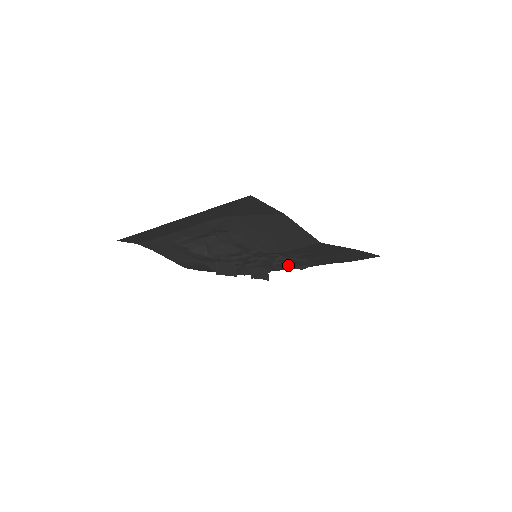
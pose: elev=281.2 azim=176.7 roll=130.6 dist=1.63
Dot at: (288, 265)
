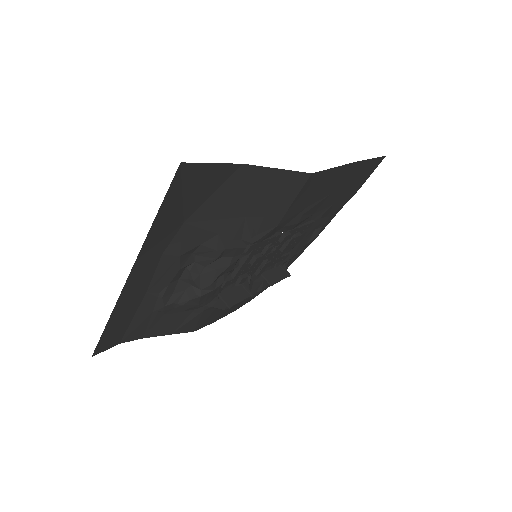
Dot at: (298, 244)
